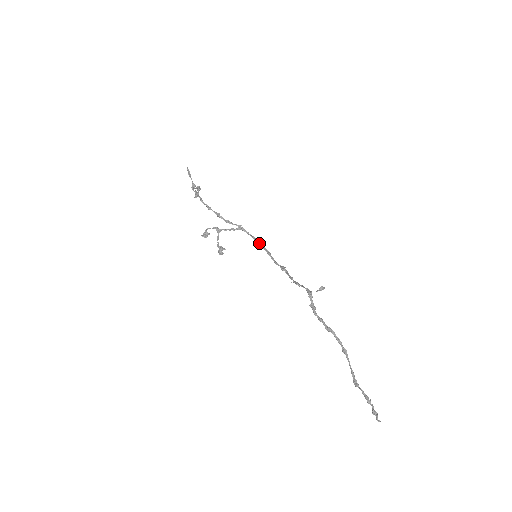
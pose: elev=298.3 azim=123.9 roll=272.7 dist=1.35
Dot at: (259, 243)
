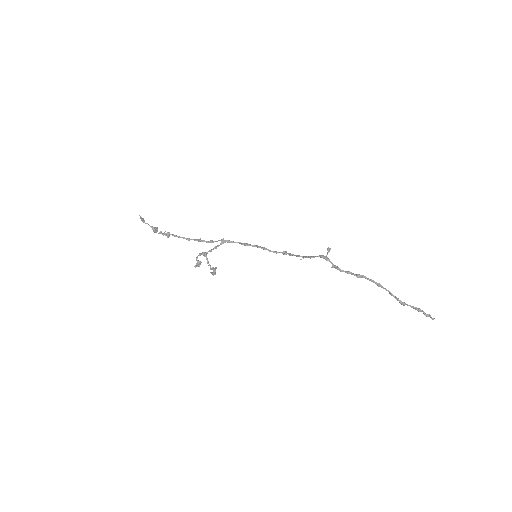
Dot at: (248, 245)
